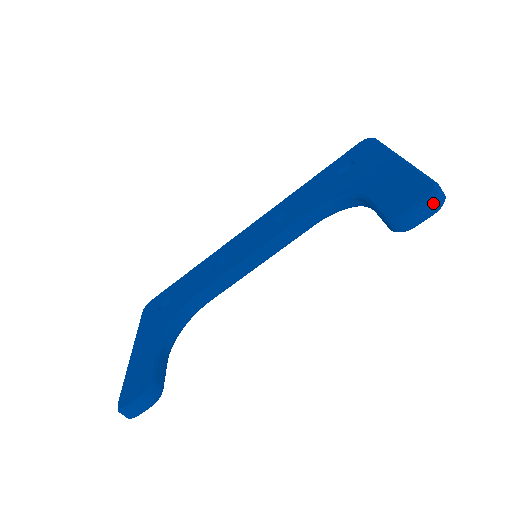
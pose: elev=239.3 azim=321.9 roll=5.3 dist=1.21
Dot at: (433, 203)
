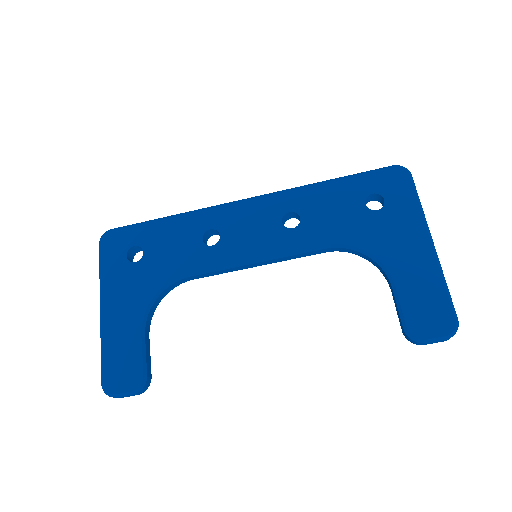
Dot at: (448, 339)
